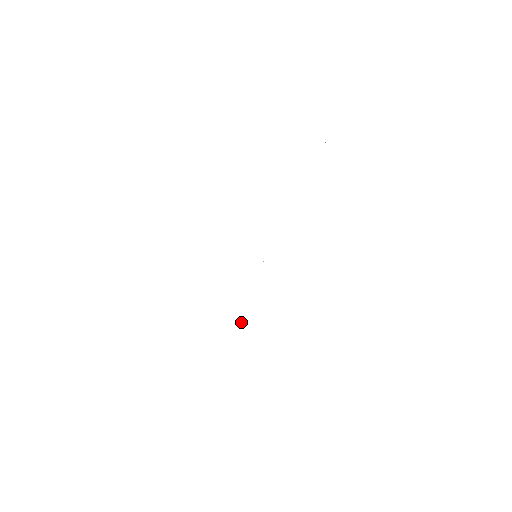
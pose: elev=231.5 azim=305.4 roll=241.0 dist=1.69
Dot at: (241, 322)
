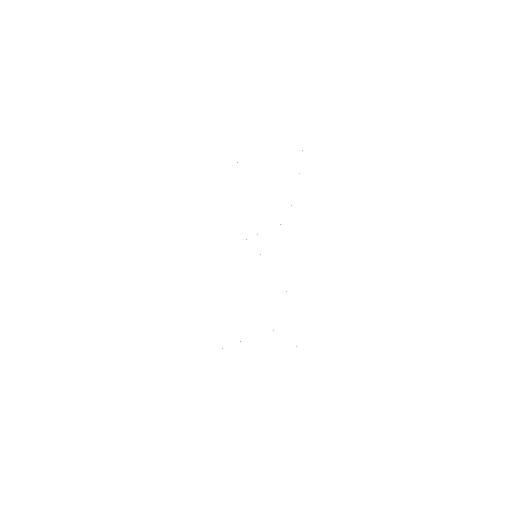
Dot at: occluded
